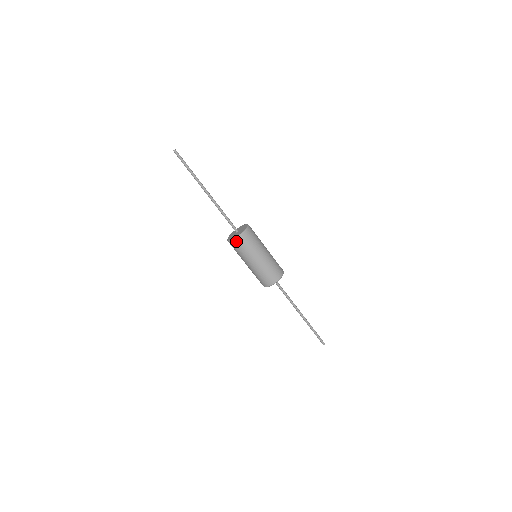
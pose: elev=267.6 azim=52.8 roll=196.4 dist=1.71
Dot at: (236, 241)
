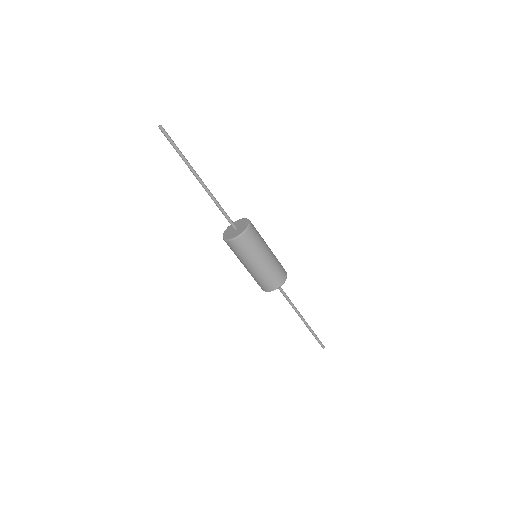
Dot at: (229, 243)
